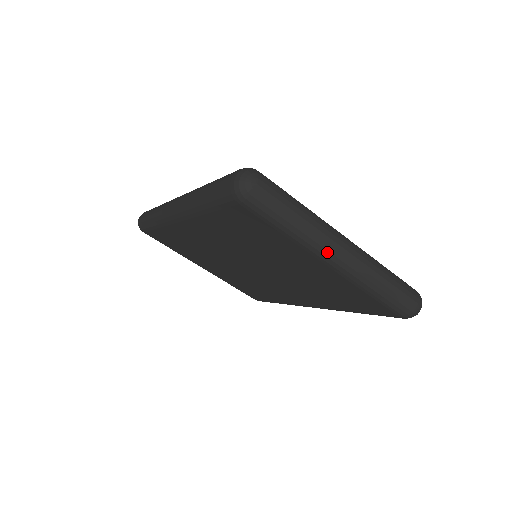
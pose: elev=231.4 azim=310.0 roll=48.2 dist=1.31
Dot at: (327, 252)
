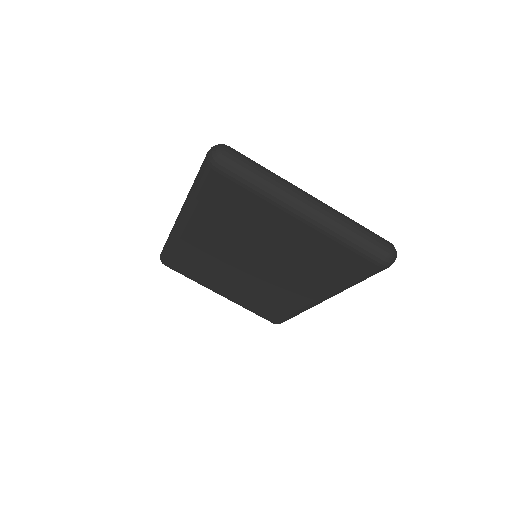
Dot at: (294, 204)
